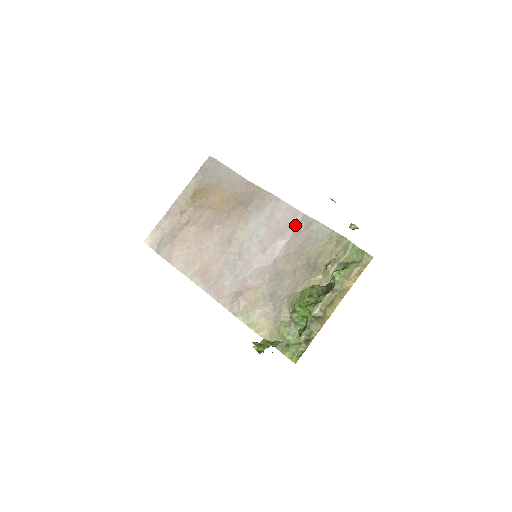
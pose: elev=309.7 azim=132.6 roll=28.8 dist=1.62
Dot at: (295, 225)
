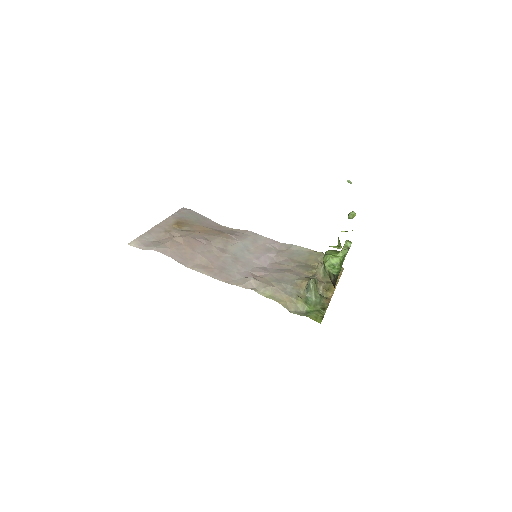
Dot at: (277, 248)
